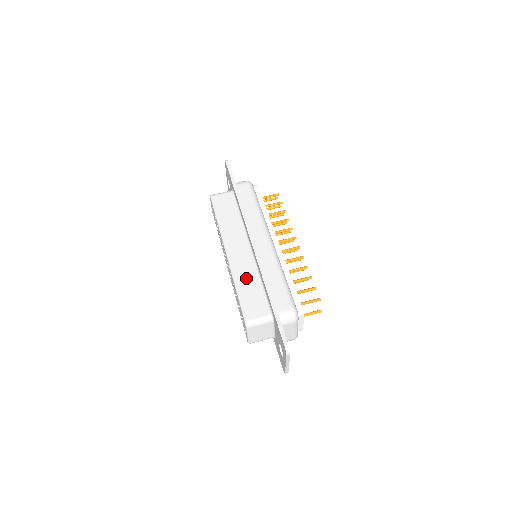
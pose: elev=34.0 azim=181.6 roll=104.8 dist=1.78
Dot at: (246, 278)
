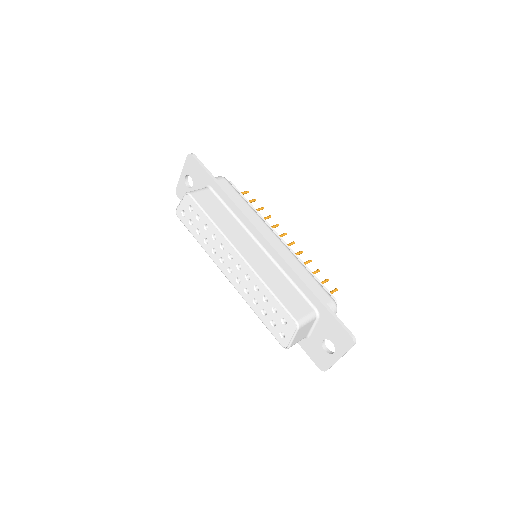
Dot at: (273, 277)
